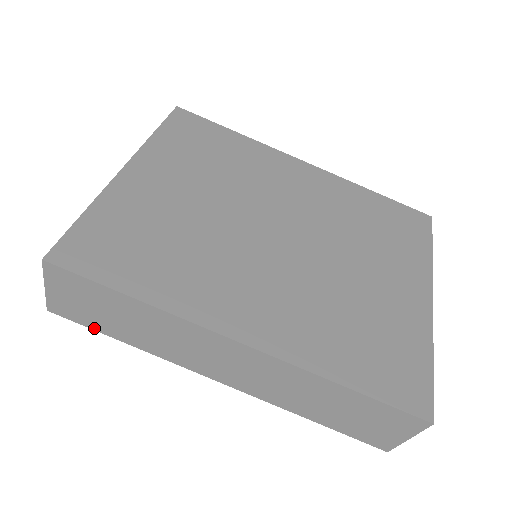
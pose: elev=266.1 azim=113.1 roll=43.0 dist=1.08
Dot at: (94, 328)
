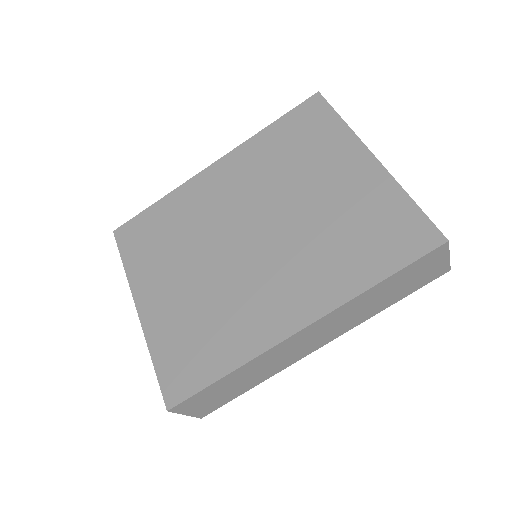
Dot at: (231, 400)
